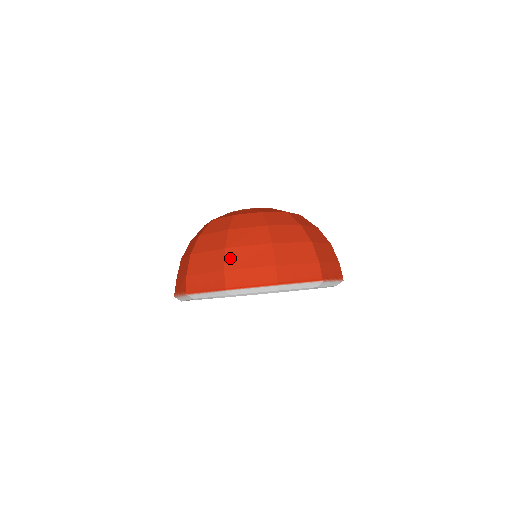
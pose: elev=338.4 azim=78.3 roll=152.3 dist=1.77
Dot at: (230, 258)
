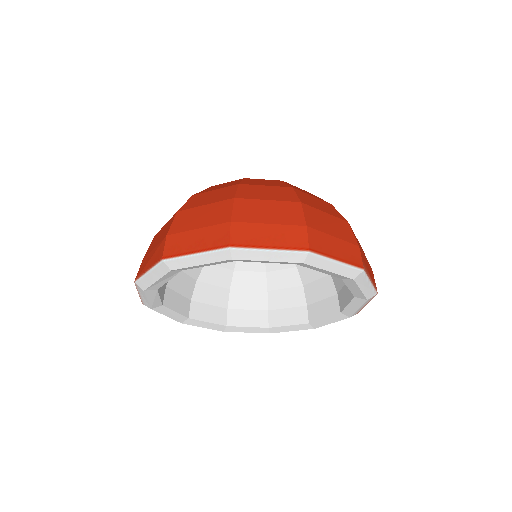
Dot at: (241, 209)
